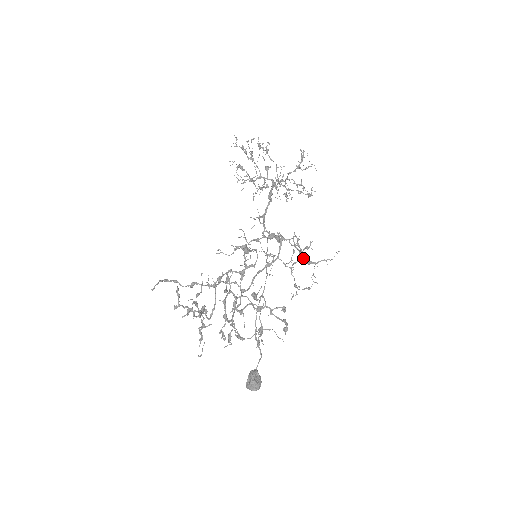
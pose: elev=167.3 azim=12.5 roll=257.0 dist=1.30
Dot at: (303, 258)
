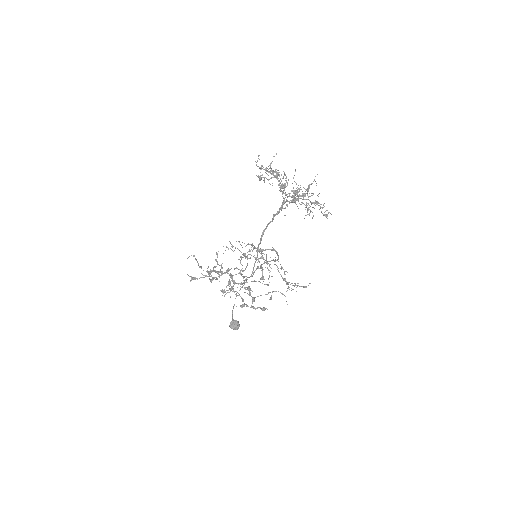
Dot at: occluded
